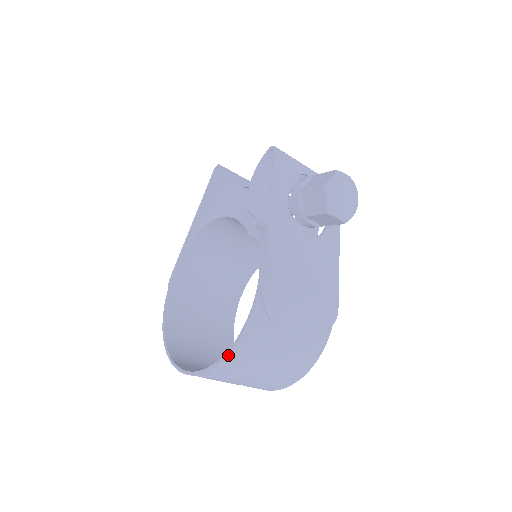
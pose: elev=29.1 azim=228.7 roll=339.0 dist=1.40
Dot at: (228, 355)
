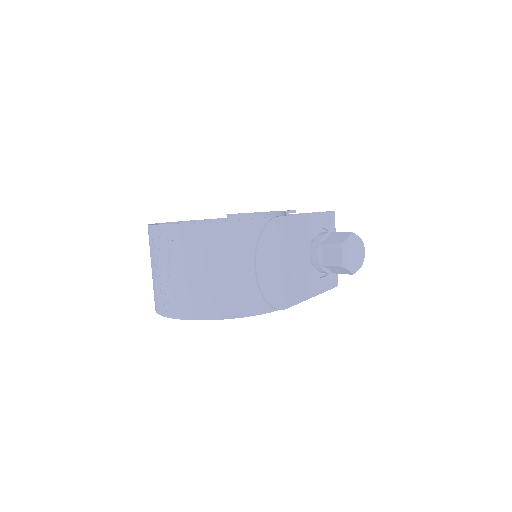
Dot at: (214, 222)
